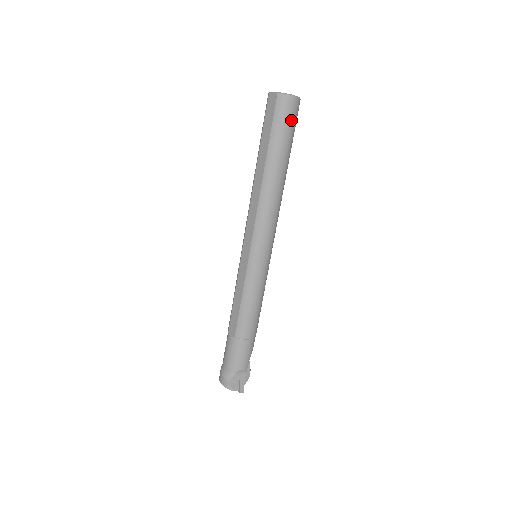
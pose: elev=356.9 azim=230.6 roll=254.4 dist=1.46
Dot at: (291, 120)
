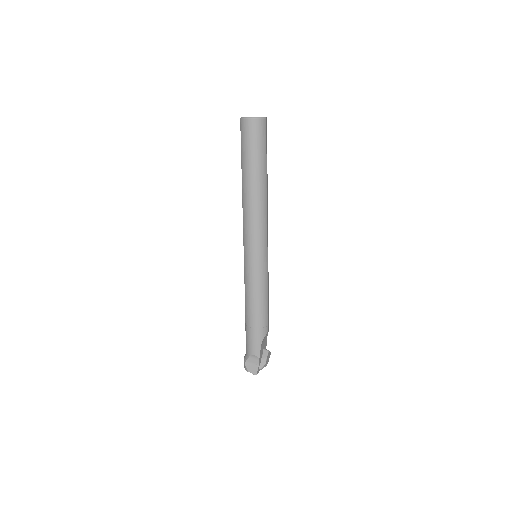
Dot at: (253, 138)
